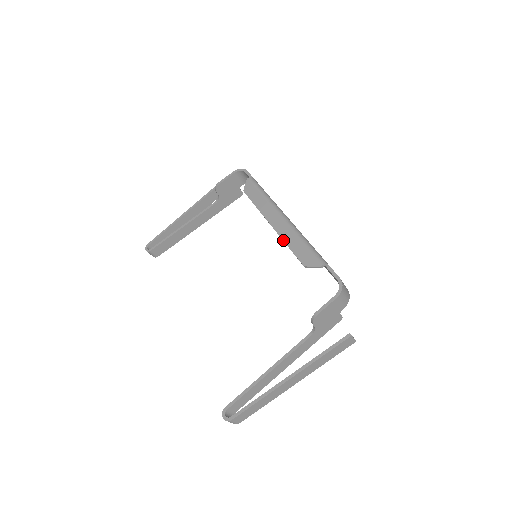
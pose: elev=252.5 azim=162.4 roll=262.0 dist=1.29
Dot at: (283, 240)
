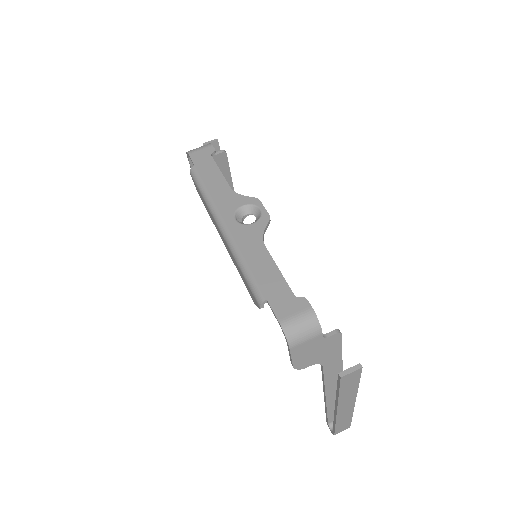
Dot at: occluded
